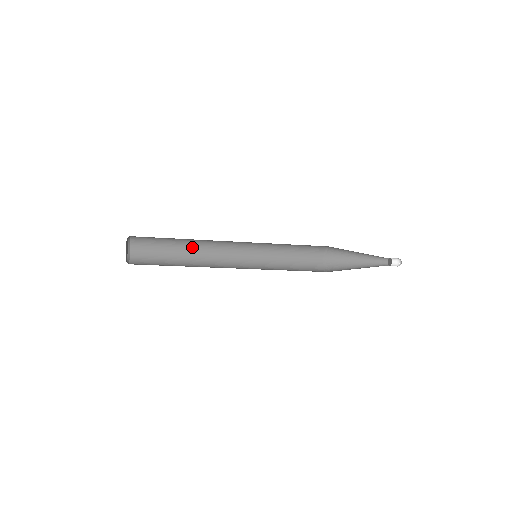
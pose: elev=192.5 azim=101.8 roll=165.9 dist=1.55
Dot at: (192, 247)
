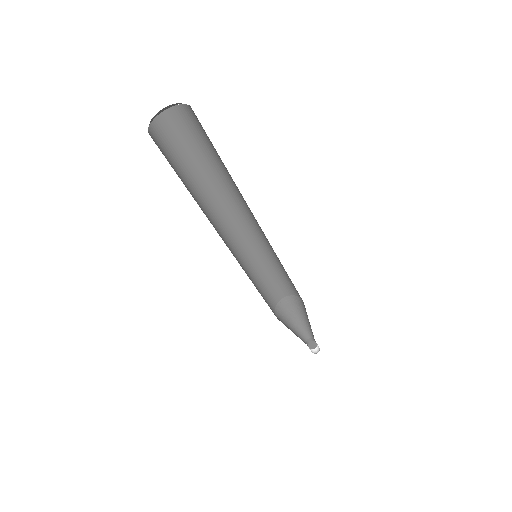
Dot at: (207, 189)
